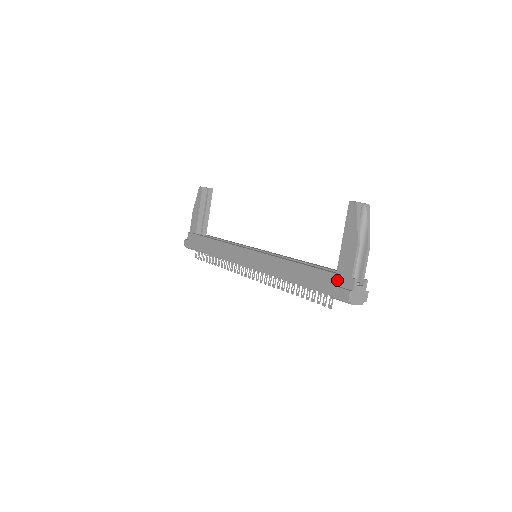
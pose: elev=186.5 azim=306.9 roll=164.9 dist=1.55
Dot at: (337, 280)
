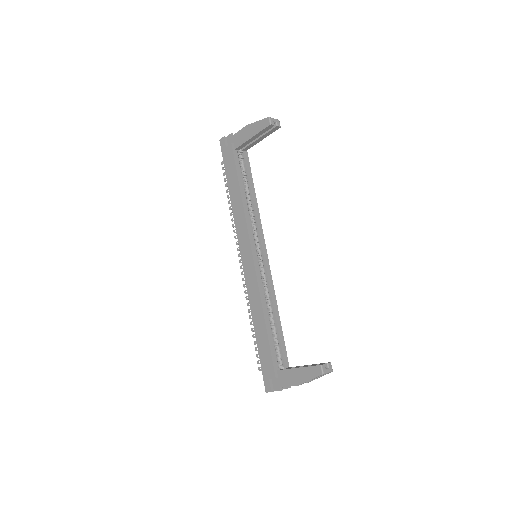
Dot at: (272, 377)
